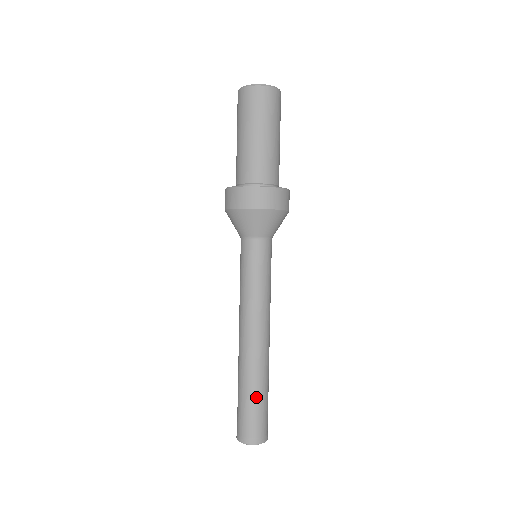
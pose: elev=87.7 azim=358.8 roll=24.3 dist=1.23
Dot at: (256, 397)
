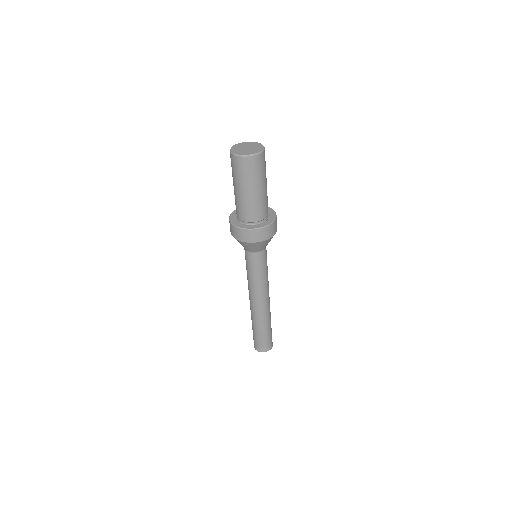
Dot at: (265, 331)
